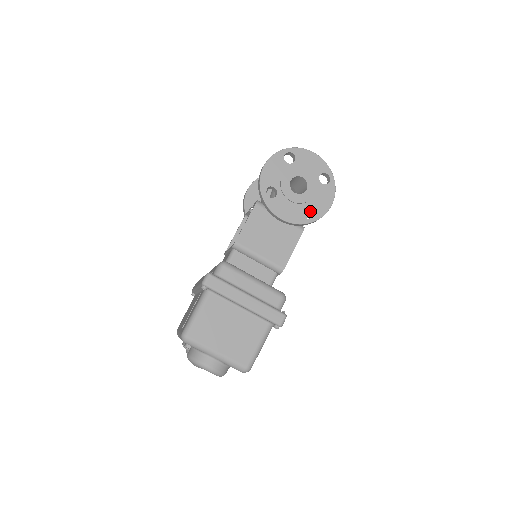
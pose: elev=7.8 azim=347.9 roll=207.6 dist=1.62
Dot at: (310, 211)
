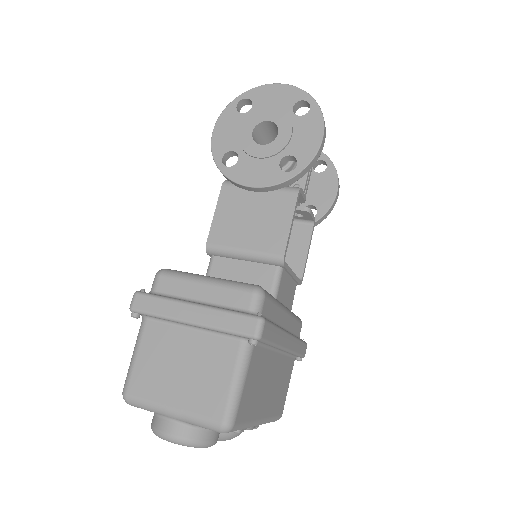
Dot at: (295, 160)
